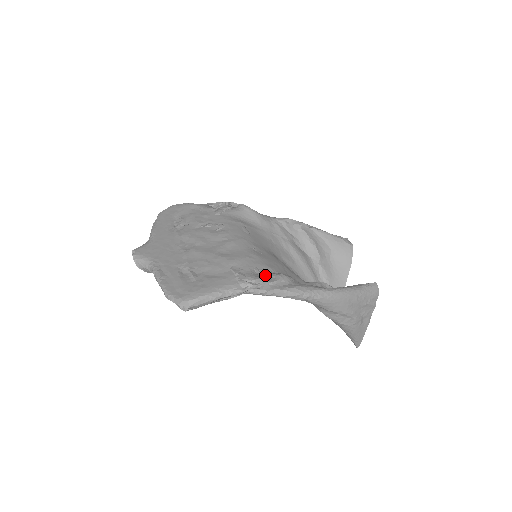
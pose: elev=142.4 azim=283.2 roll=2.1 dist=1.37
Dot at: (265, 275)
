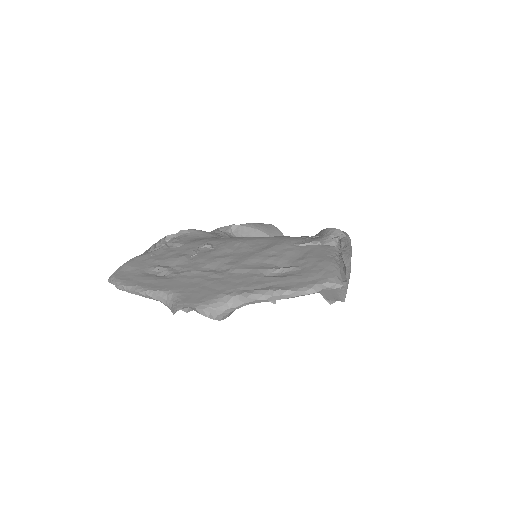
Dot at: (326, 231)
